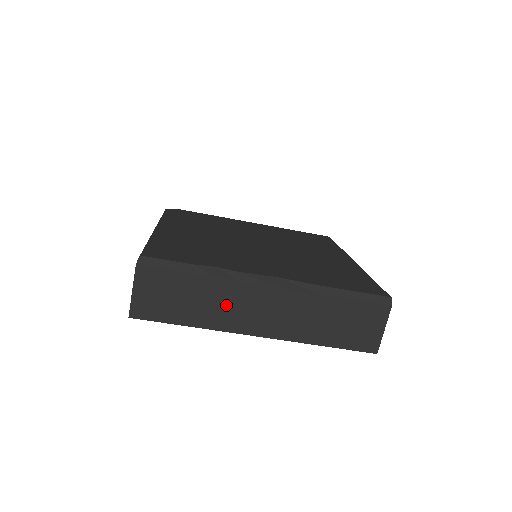
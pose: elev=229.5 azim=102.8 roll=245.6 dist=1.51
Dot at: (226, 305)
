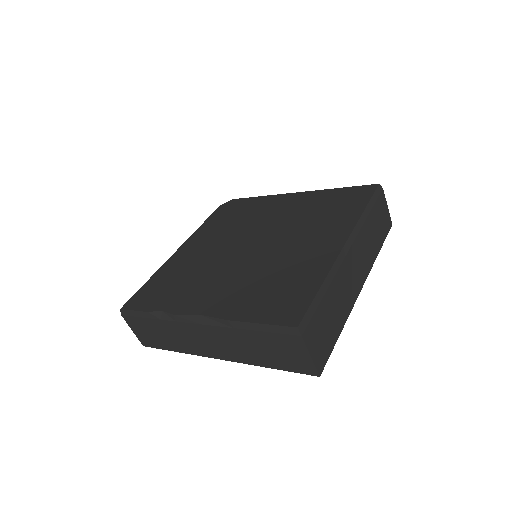
Dot at: (183, 338)
